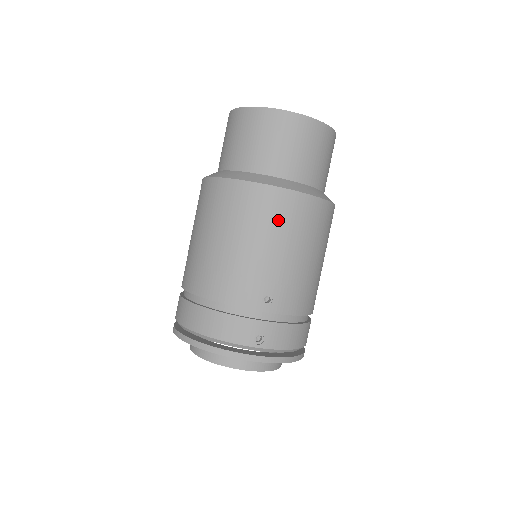
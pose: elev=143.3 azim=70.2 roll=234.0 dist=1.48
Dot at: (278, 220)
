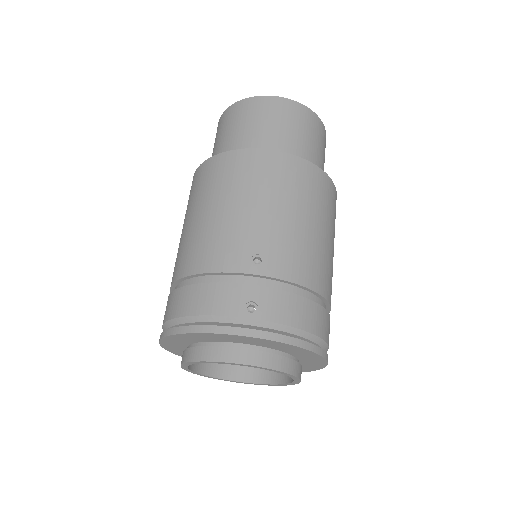
Dot at: (262, 178)
